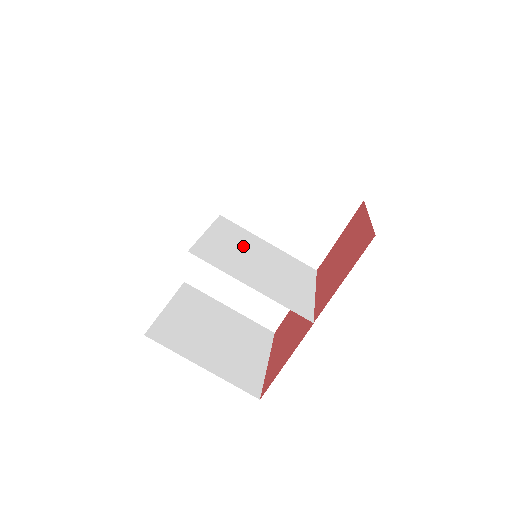
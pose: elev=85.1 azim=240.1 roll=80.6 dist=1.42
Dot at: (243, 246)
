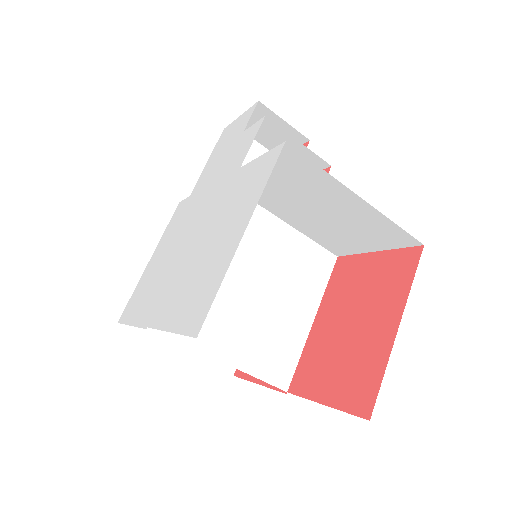
Dot at: (237, 258)
